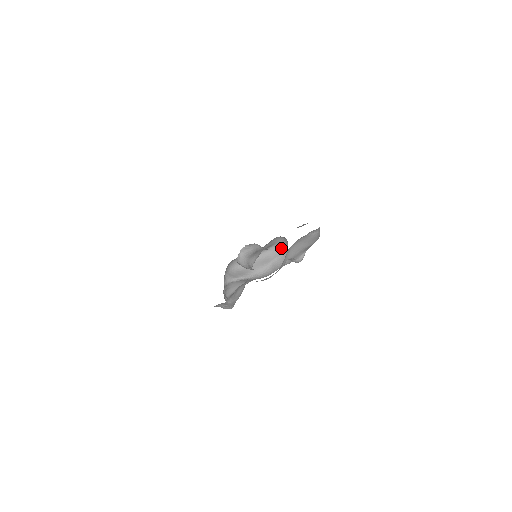
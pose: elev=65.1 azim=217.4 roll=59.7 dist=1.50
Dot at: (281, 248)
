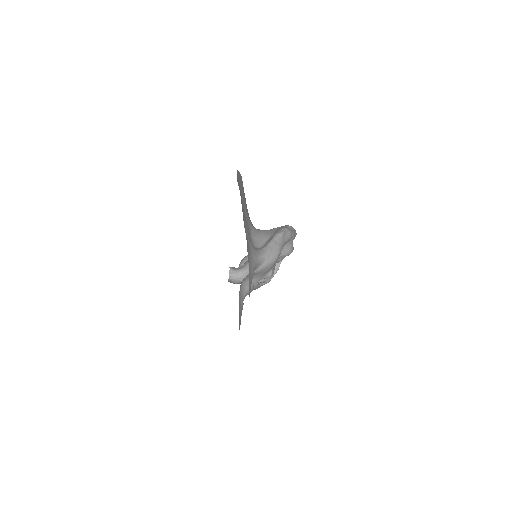
Dot at: occluded
